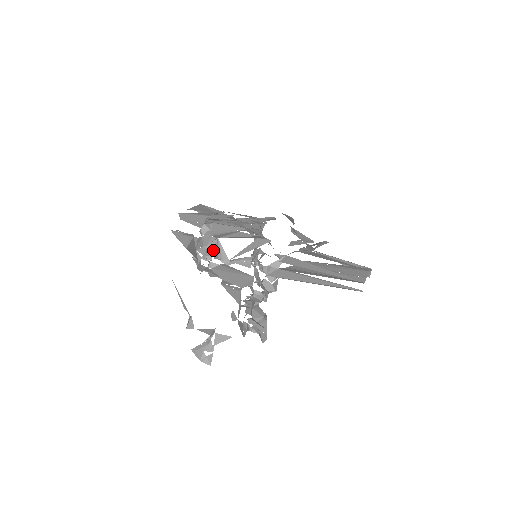
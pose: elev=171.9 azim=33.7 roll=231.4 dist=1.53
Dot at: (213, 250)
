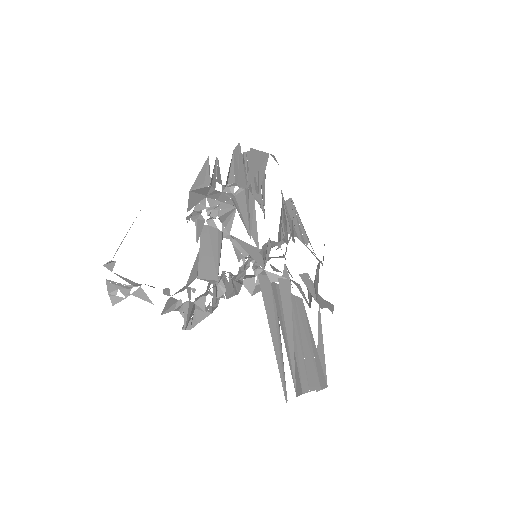
Dot at: (223, 212)
